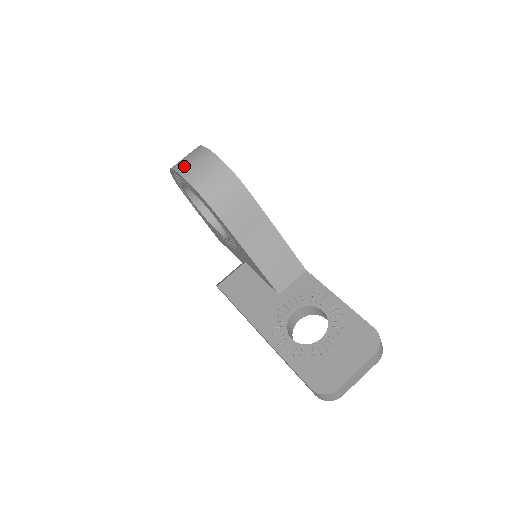
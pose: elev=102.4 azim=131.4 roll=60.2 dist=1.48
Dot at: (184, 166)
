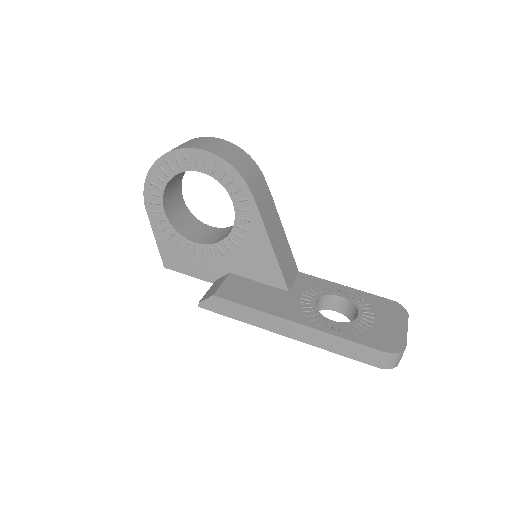
Dot at: (199, 145)
